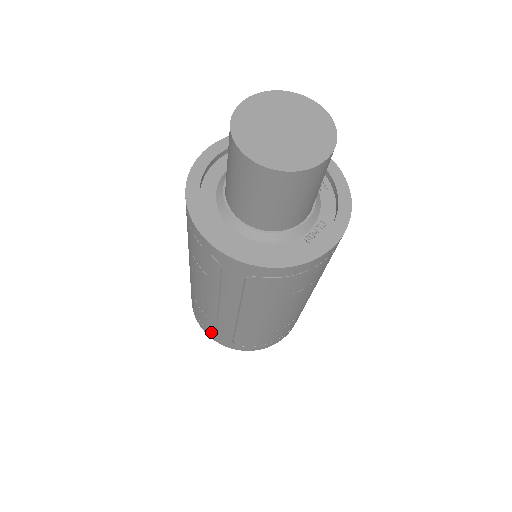
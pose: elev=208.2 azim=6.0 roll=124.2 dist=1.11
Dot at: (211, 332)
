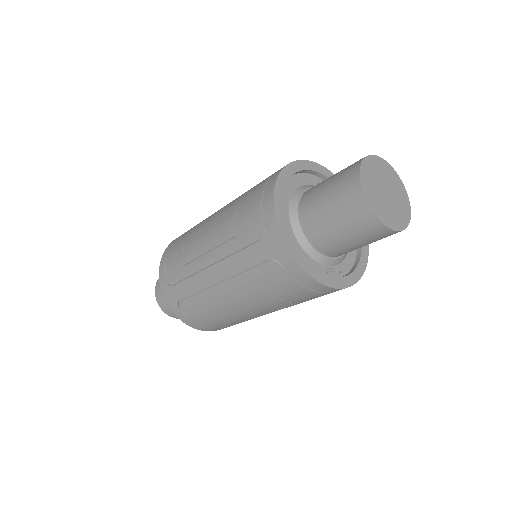
Dot at: (168, 281)
